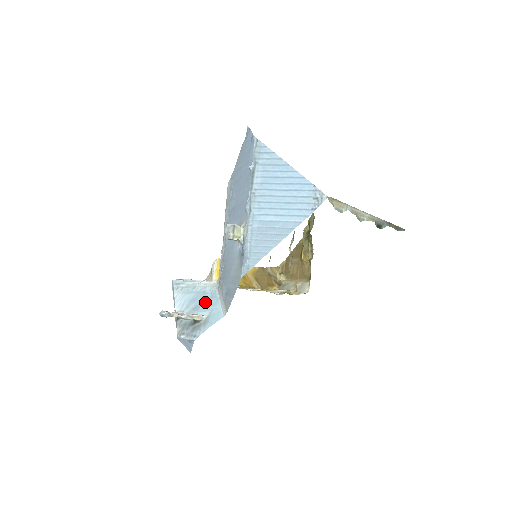
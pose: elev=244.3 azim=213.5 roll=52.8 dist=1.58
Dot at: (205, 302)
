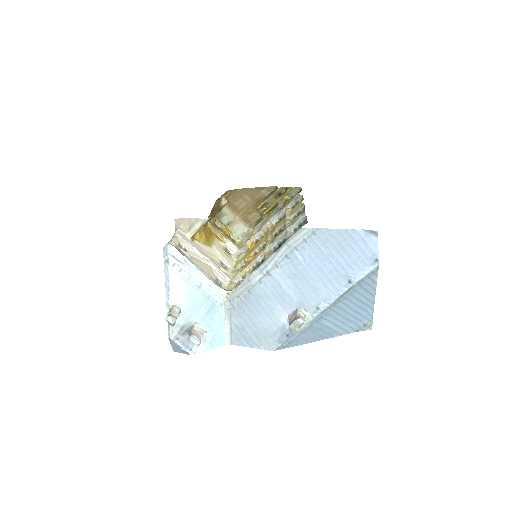
Dot at: (208, 313)
